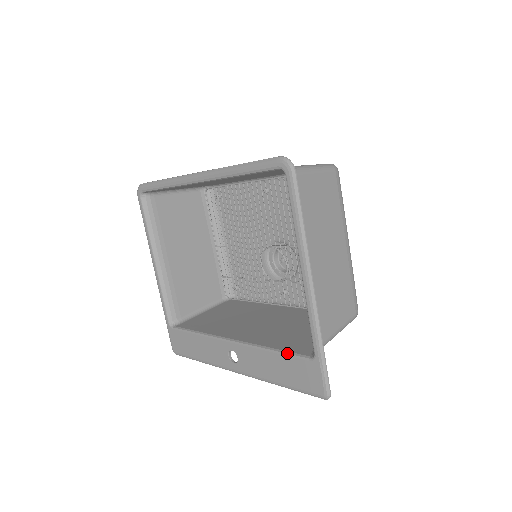
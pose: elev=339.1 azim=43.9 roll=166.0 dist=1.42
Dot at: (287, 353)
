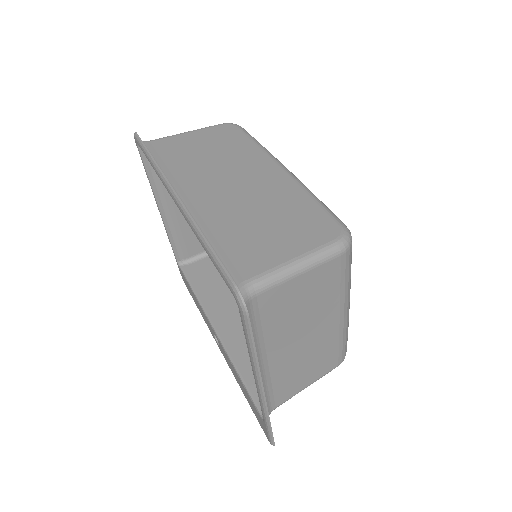
Dot at: (248, 392)
